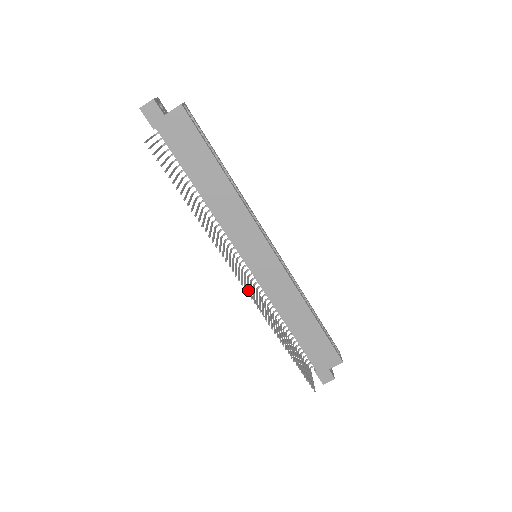
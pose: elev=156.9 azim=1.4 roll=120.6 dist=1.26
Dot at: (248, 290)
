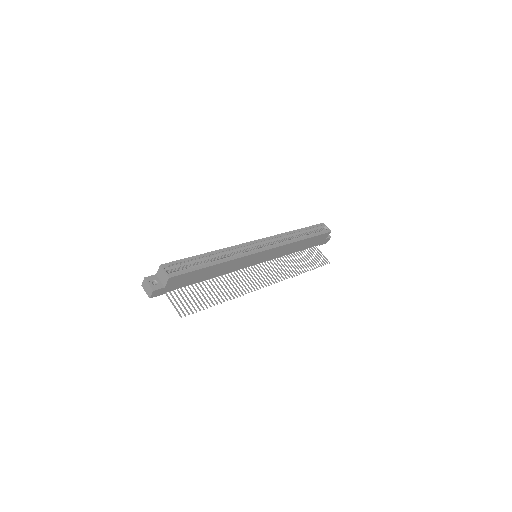
Dot at: (271, 280)
